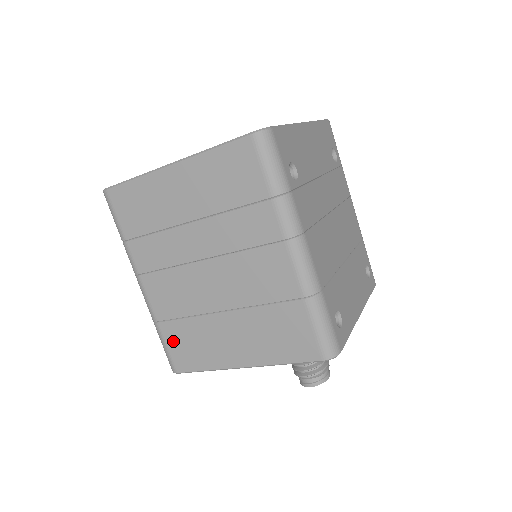
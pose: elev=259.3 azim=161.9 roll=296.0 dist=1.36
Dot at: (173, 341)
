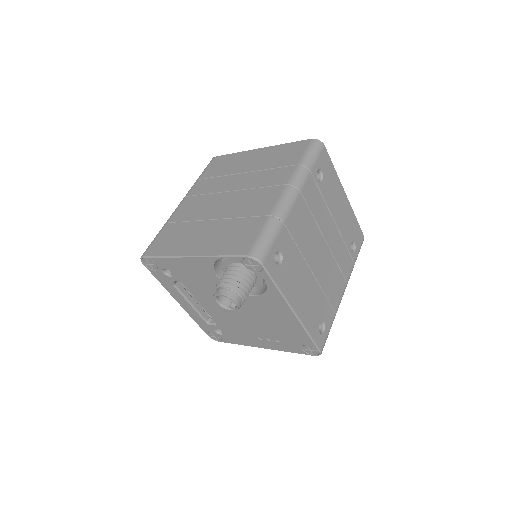
Dot at: (164, 235)
